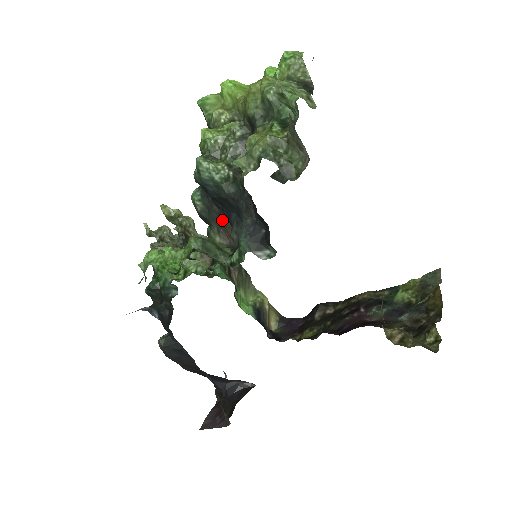
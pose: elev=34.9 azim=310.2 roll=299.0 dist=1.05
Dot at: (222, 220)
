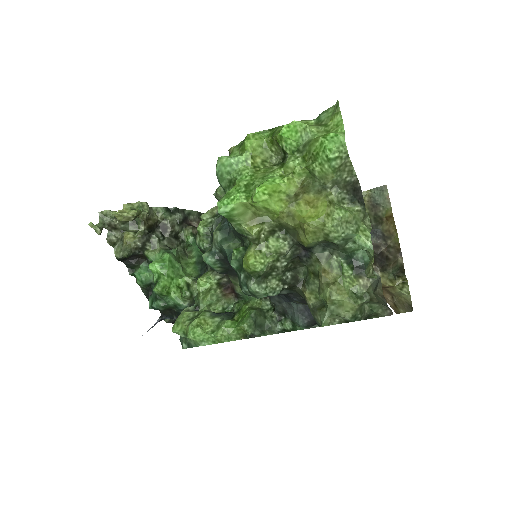
Dot at: occluded
